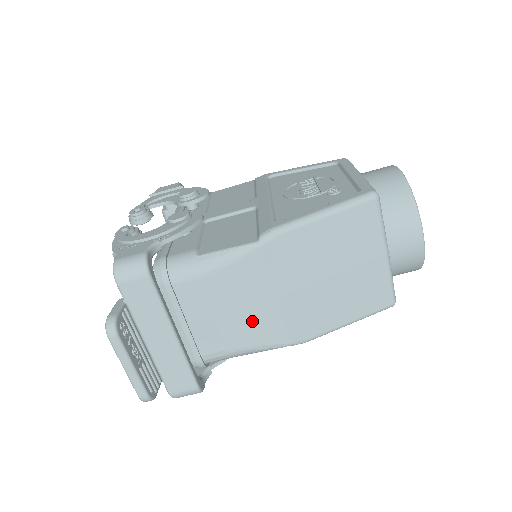
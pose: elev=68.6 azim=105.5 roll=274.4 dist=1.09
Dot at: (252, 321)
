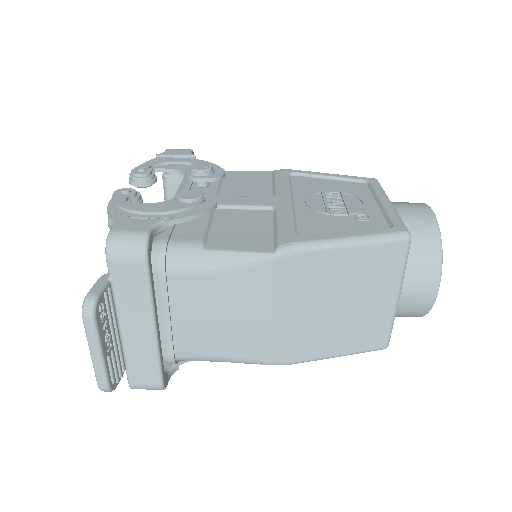
Dot at: (240, 332)
